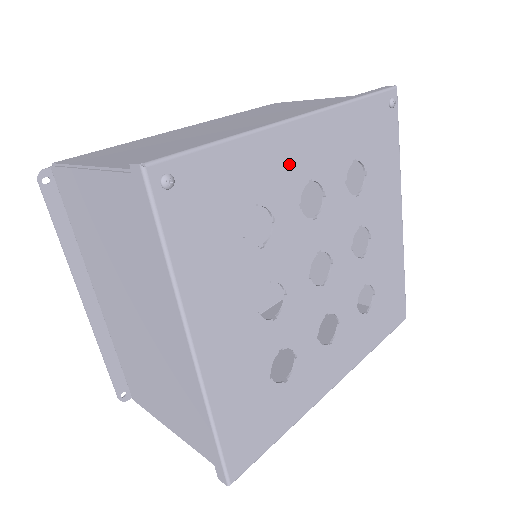
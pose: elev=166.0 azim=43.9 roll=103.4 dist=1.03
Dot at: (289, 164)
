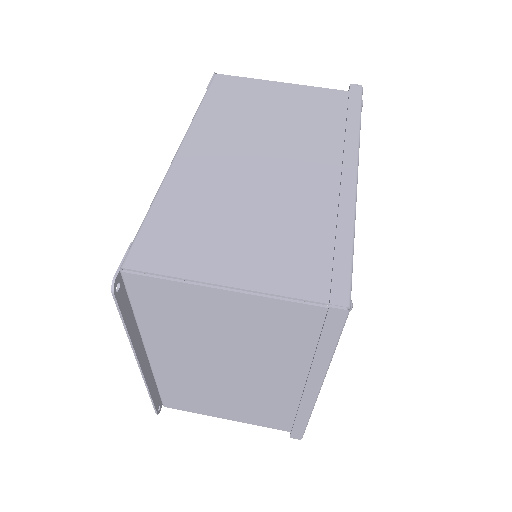
Dot at: occluded
